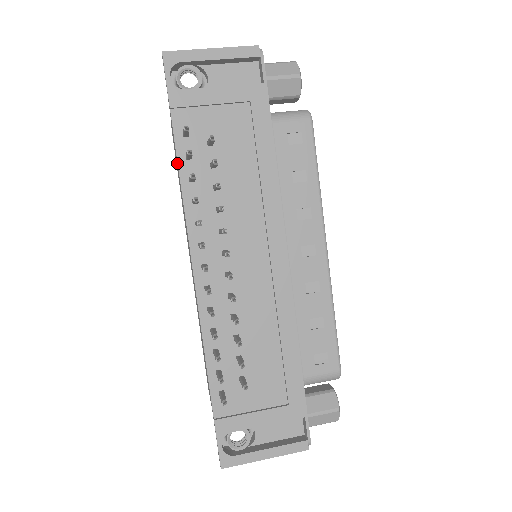
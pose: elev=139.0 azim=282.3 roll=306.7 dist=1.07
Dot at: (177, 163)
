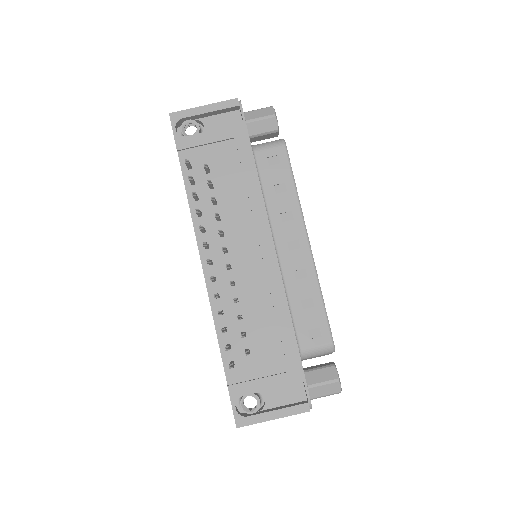
Dot at: (186, 189)
